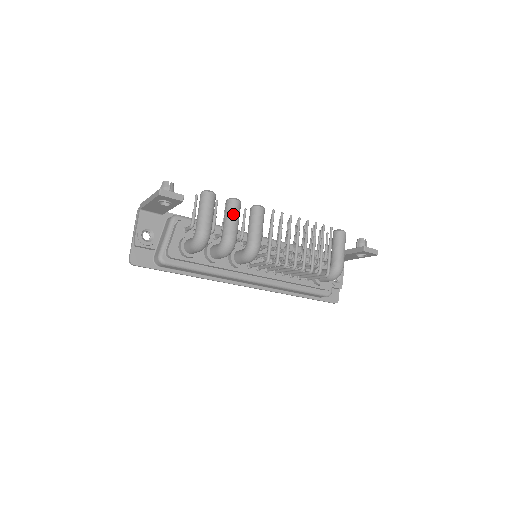
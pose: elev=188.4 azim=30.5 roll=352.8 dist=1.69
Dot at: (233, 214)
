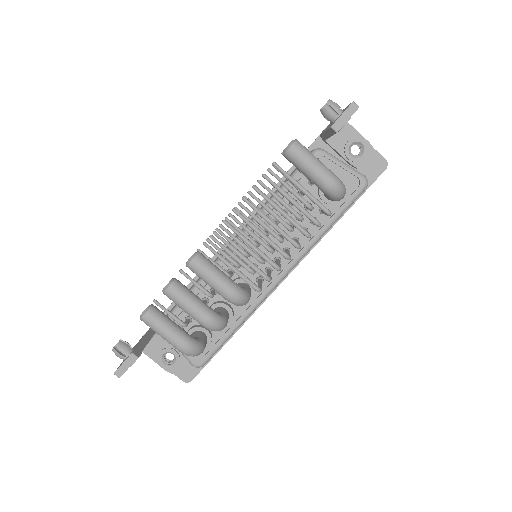
Dot at: (181, 303)
